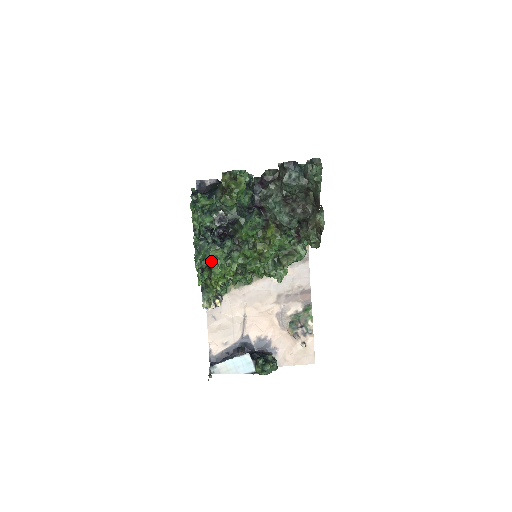
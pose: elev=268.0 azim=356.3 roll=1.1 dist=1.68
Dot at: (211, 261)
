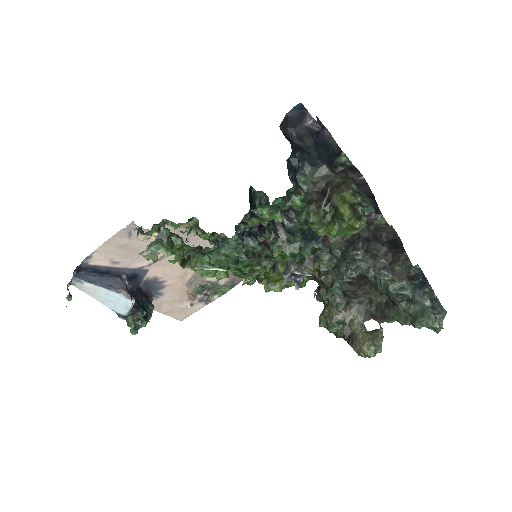
Dot at: (216, 257)
